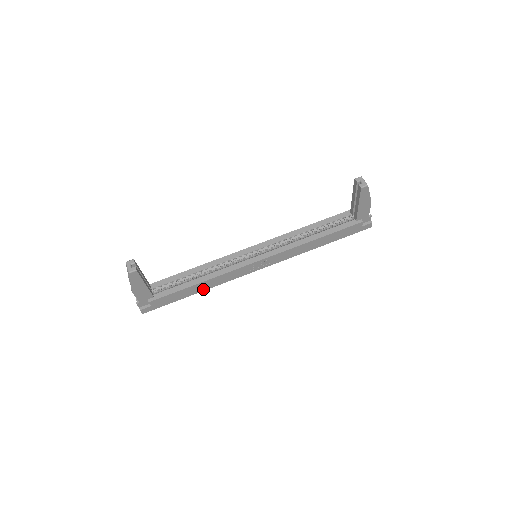
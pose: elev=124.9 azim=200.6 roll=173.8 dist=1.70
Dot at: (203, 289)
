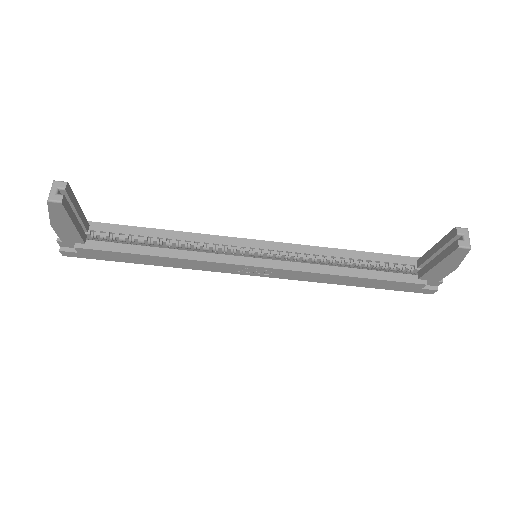
Dot at: (161, 264)
